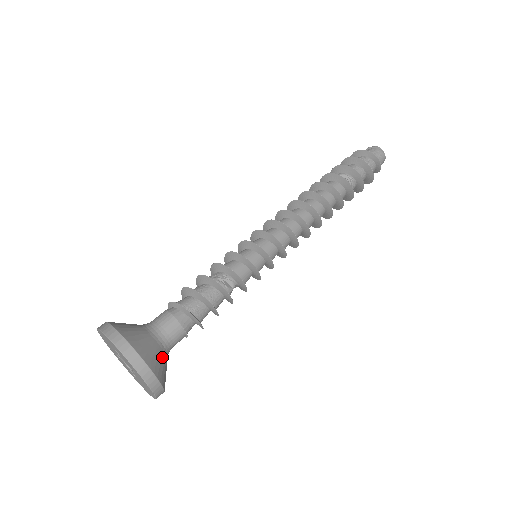
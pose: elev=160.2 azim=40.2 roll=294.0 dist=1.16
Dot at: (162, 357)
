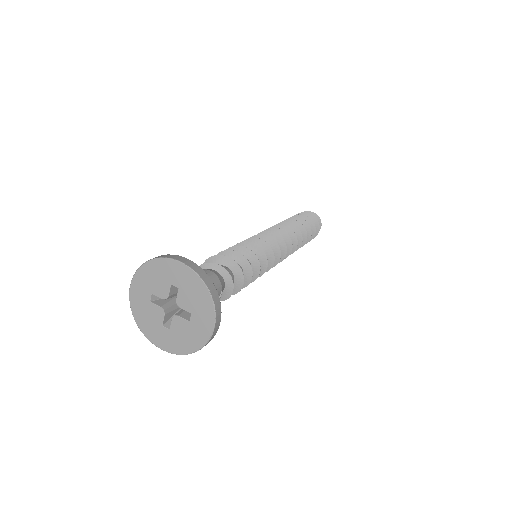
Dot at: occluded
